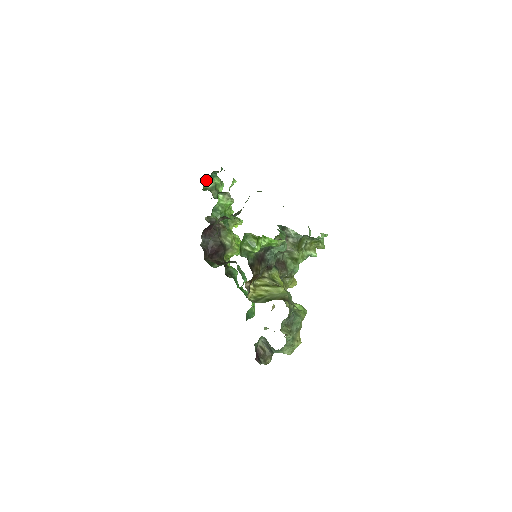
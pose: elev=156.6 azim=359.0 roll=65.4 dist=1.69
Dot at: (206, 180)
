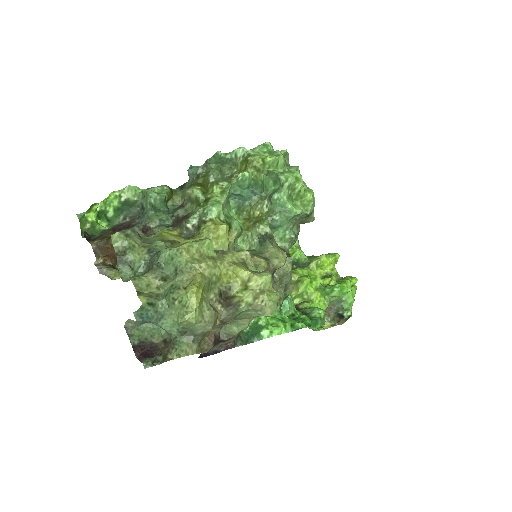
Dot at: occluded
